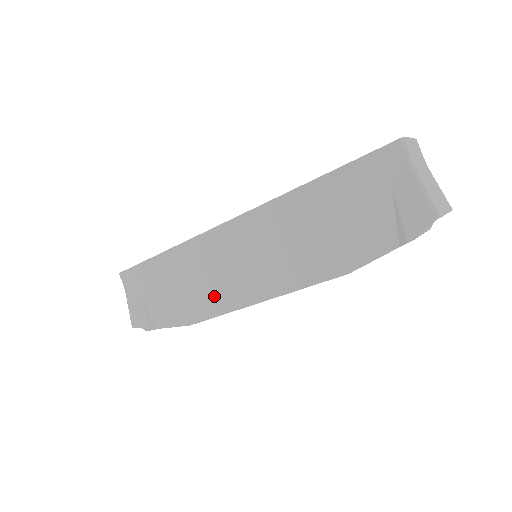
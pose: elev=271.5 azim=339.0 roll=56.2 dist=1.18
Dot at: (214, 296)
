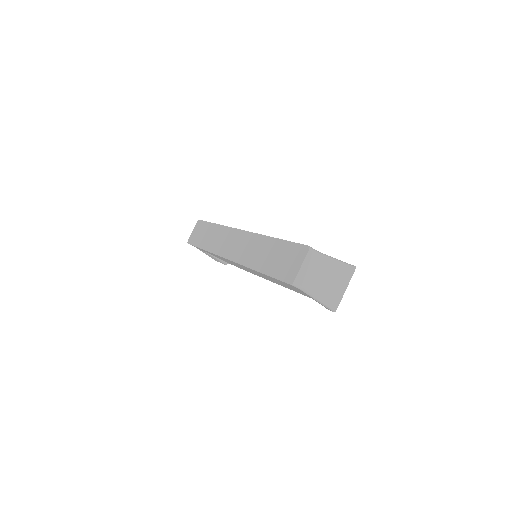
Dot at: occluded
